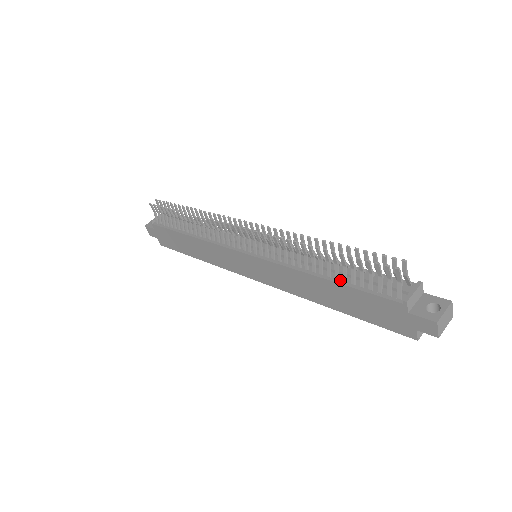
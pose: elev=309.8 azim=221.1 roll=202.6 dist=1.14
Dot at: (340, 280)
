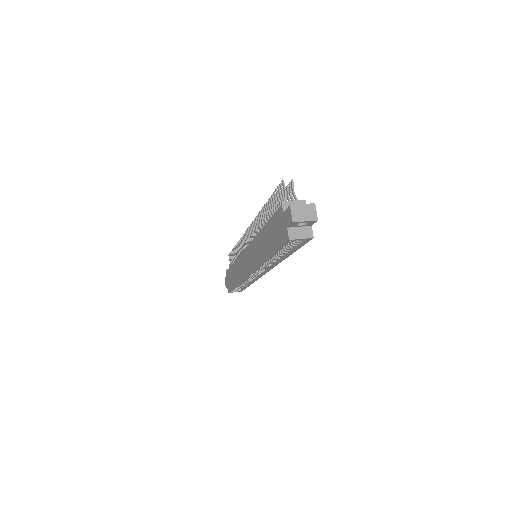
Dot at: occluded
